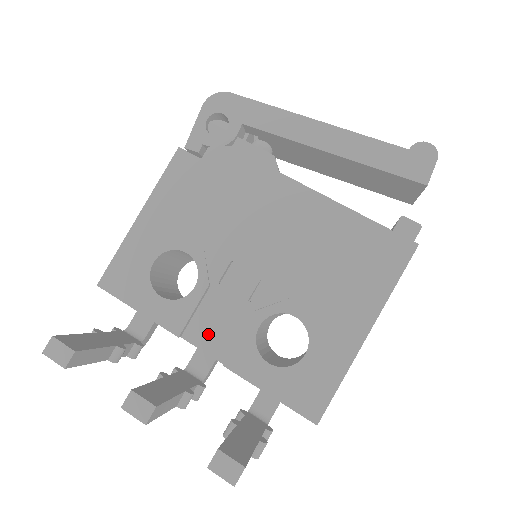
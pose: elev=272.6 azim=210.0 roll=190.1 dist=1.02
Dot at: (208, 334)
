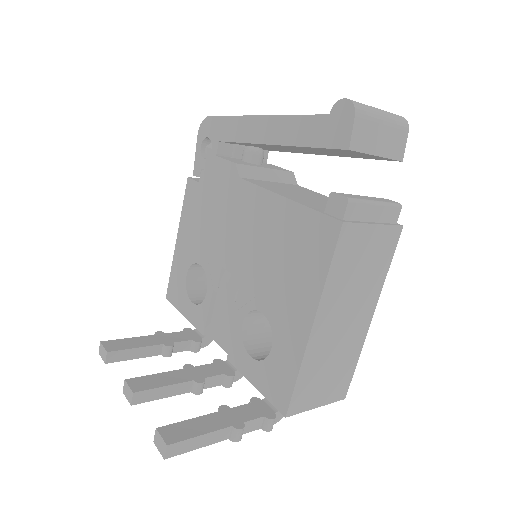
Dot at: (220, 331)
